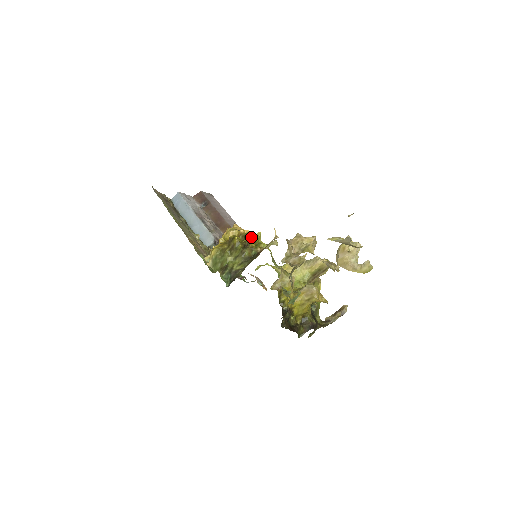
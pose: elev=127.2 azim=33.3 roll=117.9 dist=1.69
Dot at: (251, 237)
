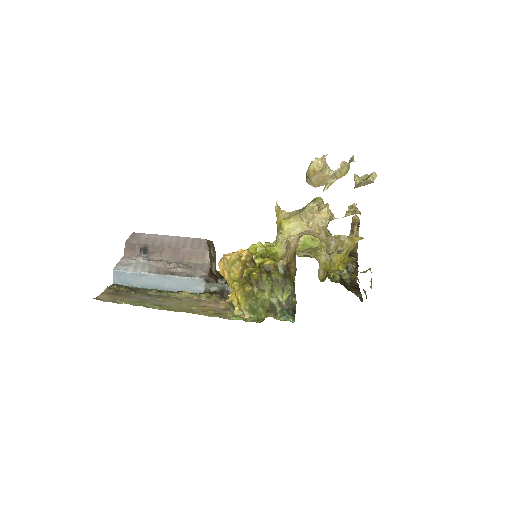
Dot at: (259, 256)
